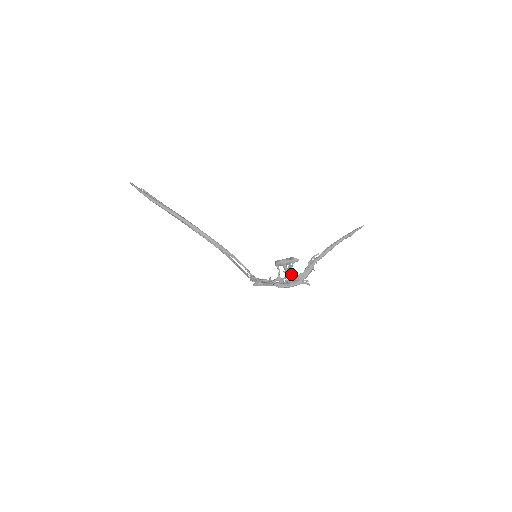
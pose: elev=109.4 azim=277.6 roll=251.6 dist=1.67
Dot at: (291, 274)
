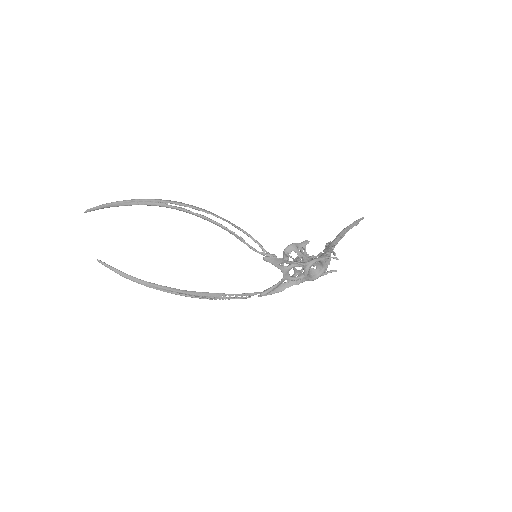
Dot at: (308, 258)
